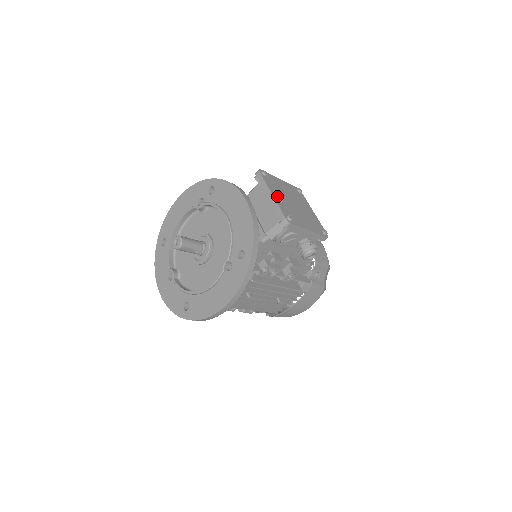
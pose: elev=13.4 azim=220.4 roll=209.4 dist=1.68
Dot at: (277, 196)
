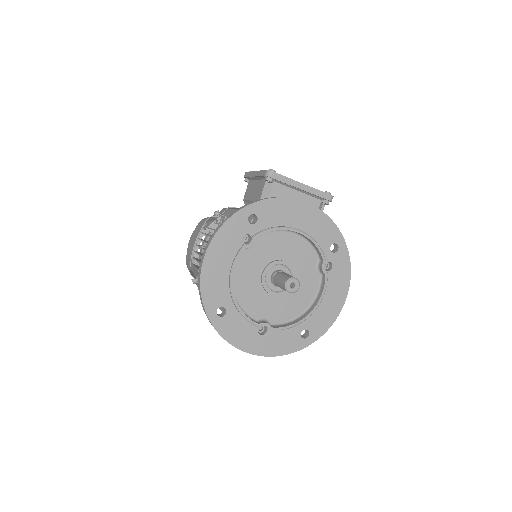
Dot at: occluded
